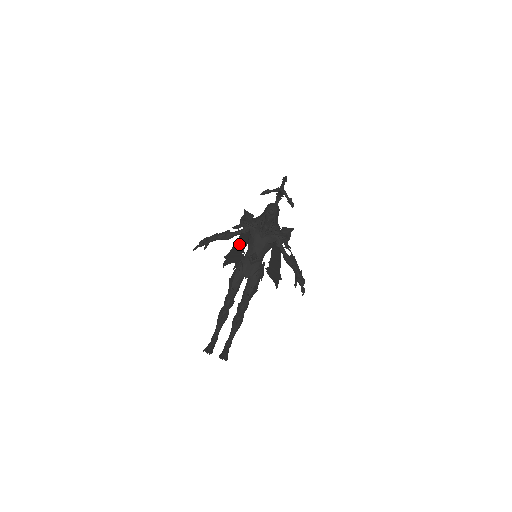
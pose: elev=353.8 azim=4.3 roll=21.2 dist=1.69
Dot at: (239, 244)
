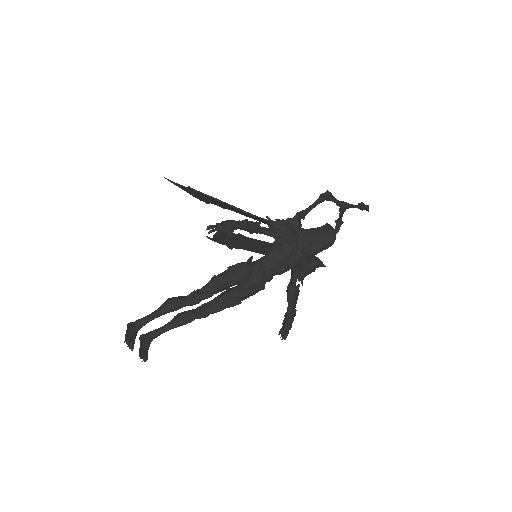
Dot at: (233, 208)
